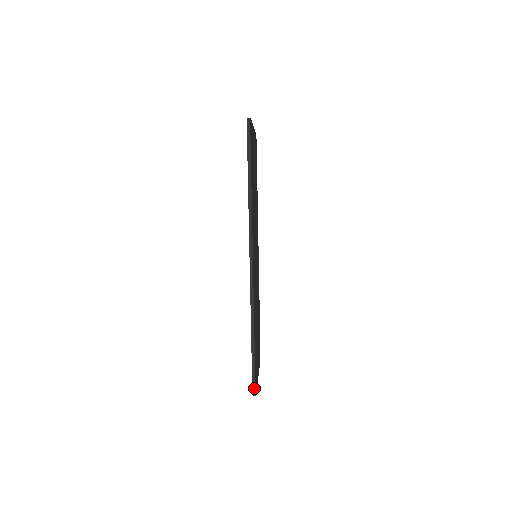
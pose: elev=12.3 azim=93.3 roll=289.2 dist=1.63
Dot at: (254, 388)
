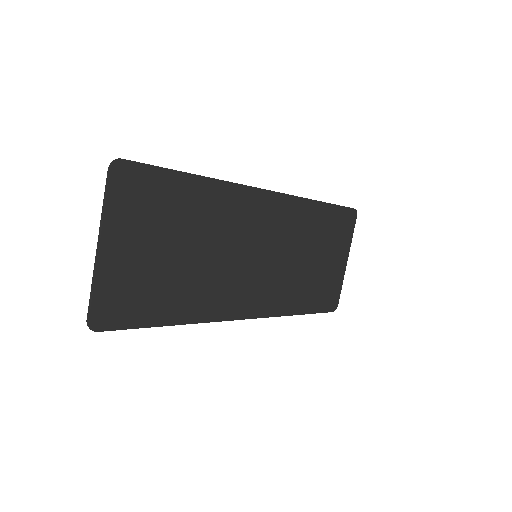
Dot at: occluded
